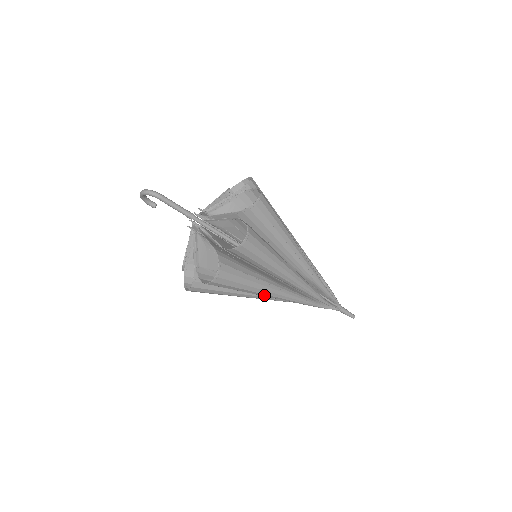
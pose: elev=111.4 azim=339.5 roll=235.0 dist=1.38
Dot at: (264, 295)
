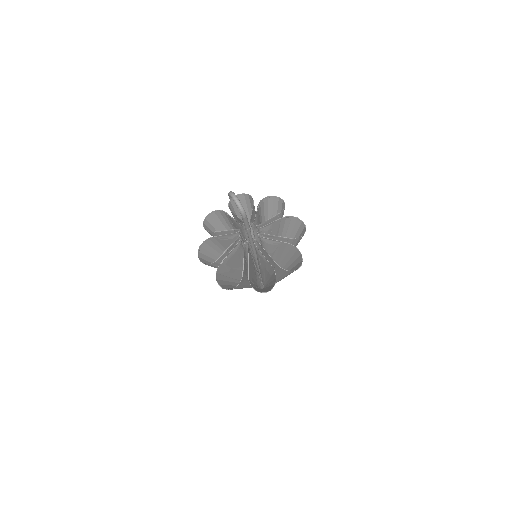
Dot at: occluded
